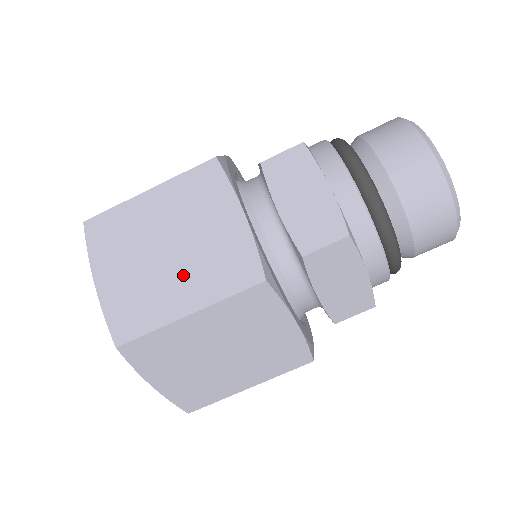
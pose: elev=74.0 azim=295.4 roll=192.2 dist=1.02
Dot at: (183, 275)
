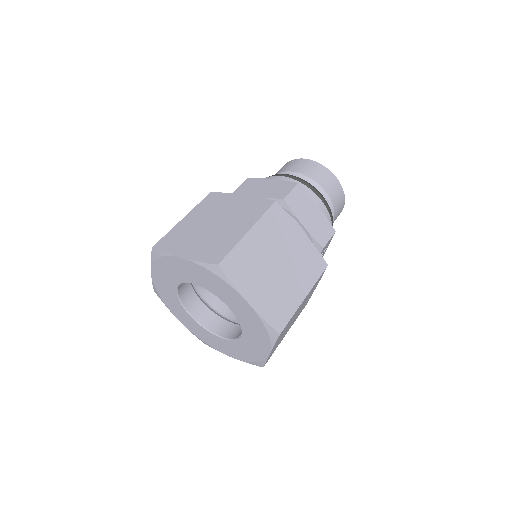
Dot at: (231, 224)
